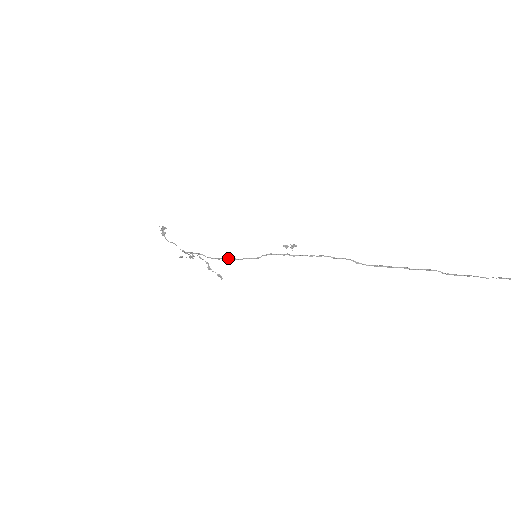
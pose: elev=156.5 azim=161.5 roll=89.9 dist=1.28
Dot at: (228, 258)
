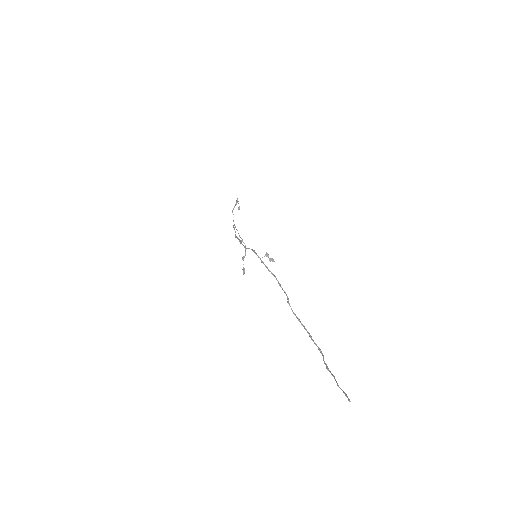
Dot at: (238, 239)
